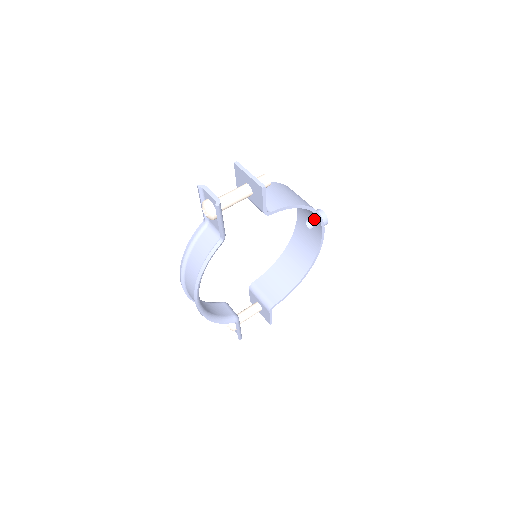
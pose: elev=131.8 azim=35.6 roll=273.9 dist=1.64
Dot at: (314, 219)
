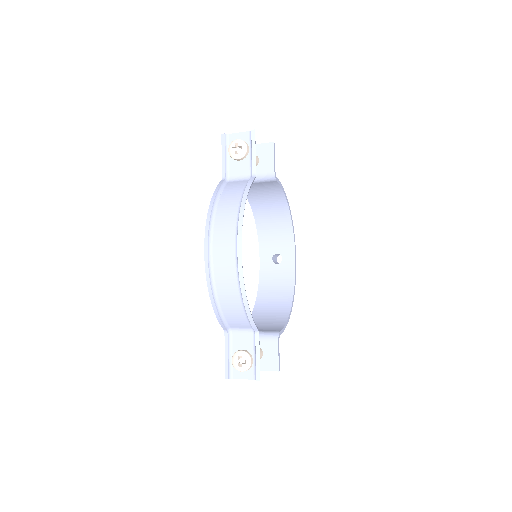
Dot at: (284, 243)
